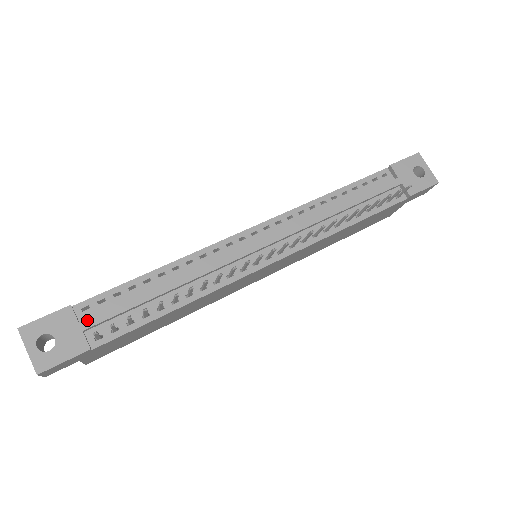
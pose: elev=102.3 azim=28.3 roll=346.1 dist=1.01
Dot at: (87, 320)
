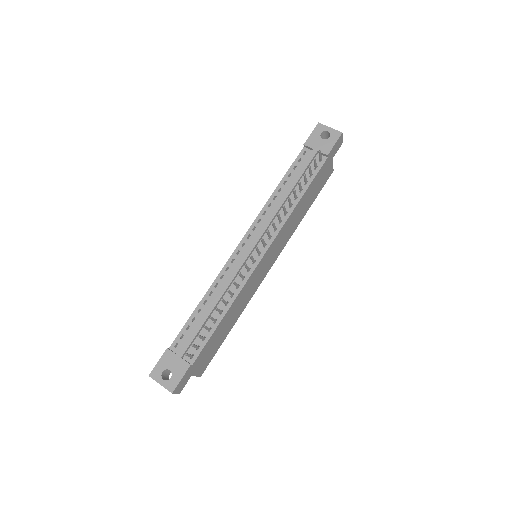
Dot at: (180, 351)
